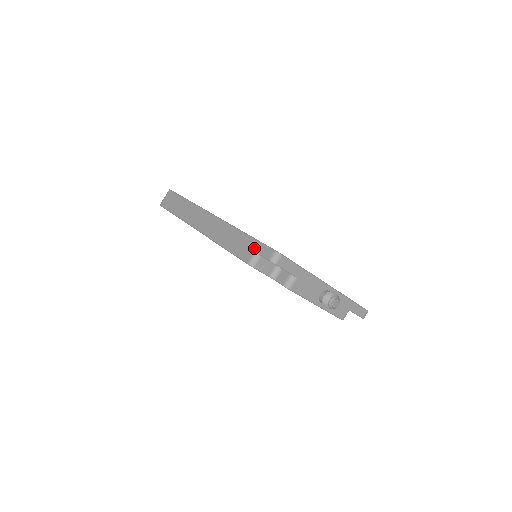
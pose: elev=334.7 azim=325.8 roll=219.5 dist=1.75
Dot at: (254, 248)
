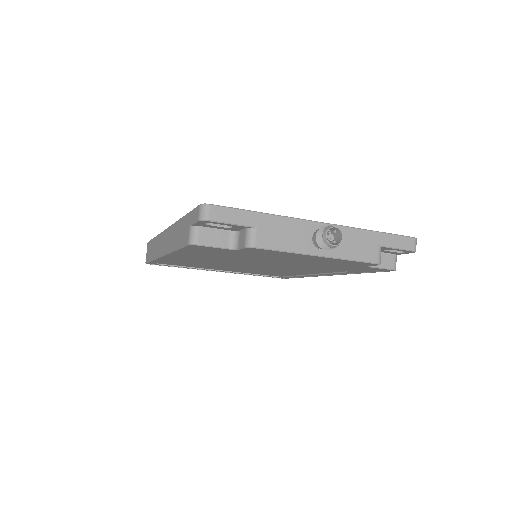
Dot at: (188, 222)
